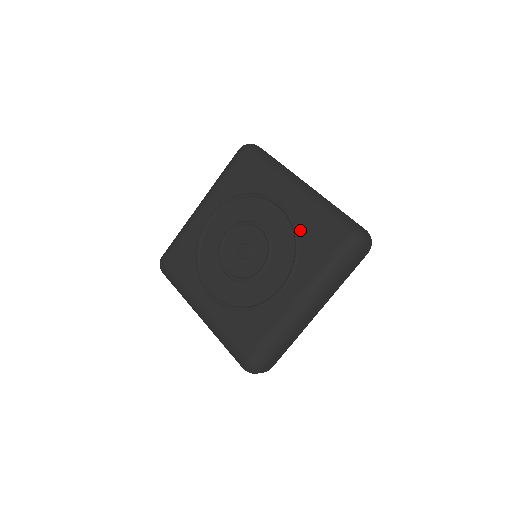
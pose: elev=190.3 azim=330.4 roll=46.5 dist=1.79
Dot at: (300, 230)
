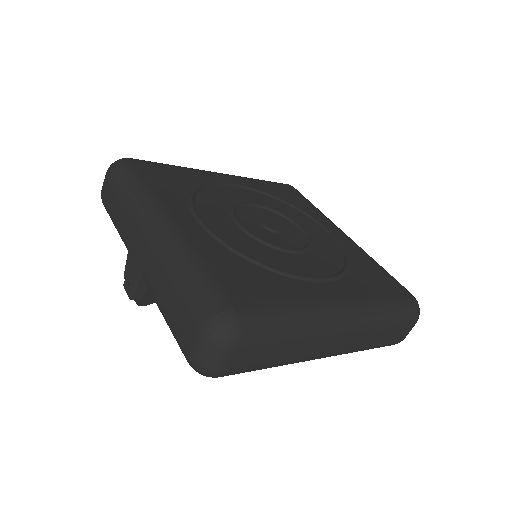
Dot at: (352, 258)
